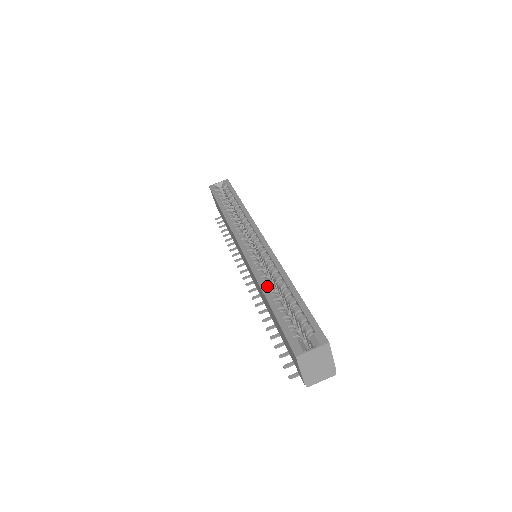
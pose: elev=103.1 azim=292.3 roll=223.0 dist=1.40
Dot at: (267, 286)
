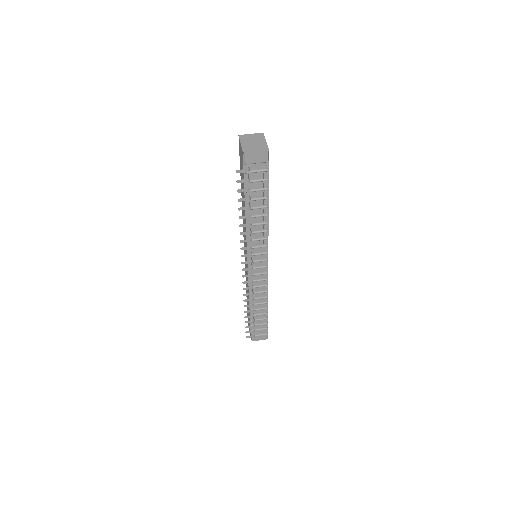
Dot at: occluded
